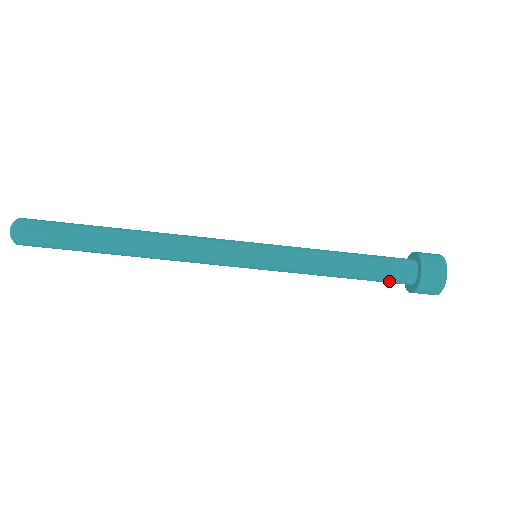
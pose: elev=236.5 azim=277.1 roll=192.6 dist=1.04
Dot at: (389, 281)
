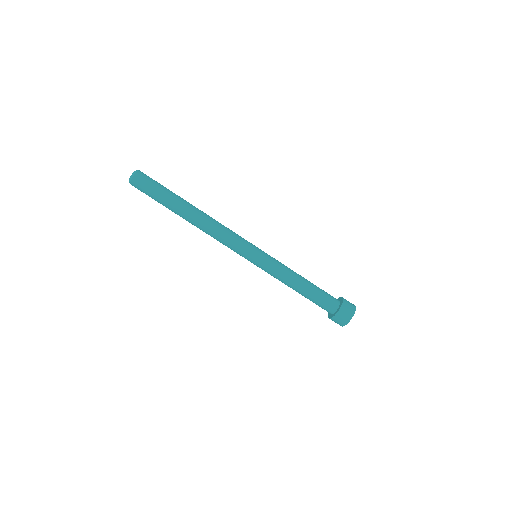
Dot at: (324, 302)
